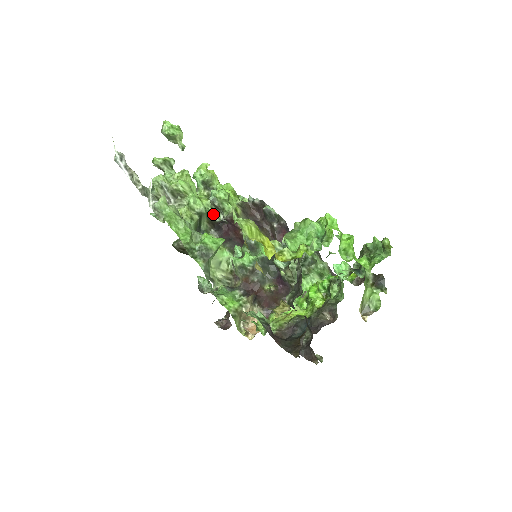
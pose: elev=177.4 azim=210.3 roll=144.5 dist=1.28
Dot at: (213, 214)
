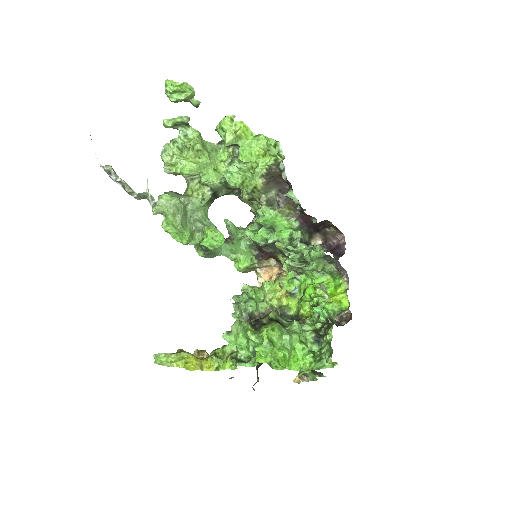
Dot at: occluded
